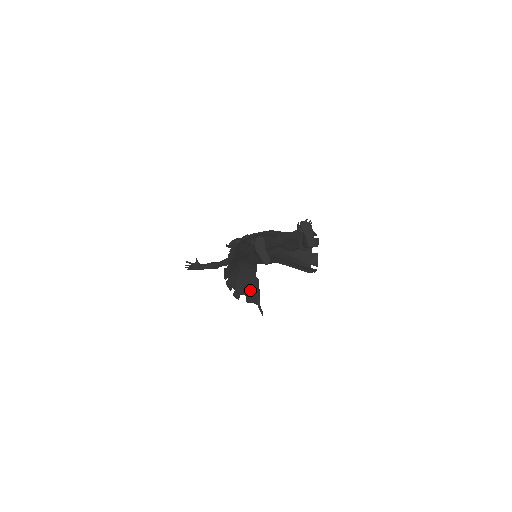
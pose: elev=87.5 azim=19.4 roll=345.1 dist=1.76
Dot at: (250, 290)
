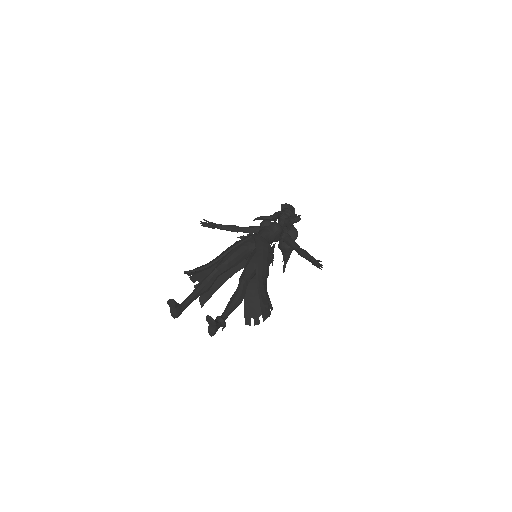
Dot at: (209, 292)
